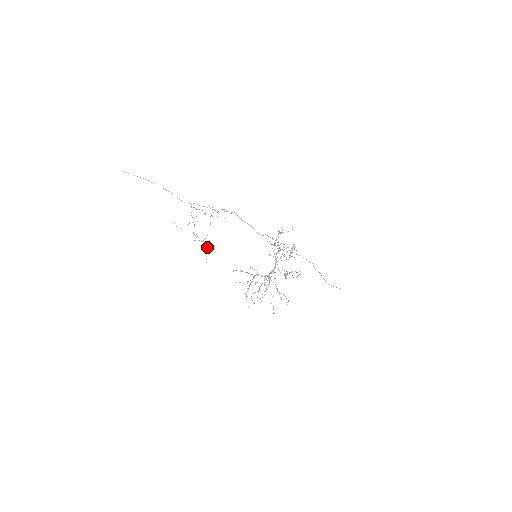
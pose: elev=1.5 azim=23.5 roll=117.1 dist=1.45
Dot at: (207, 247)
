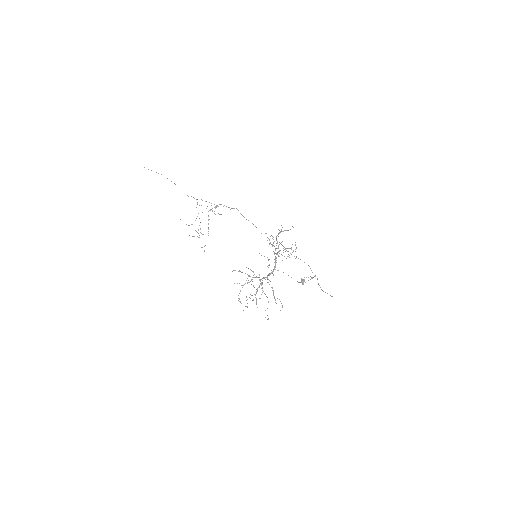
Dot at: occluded
